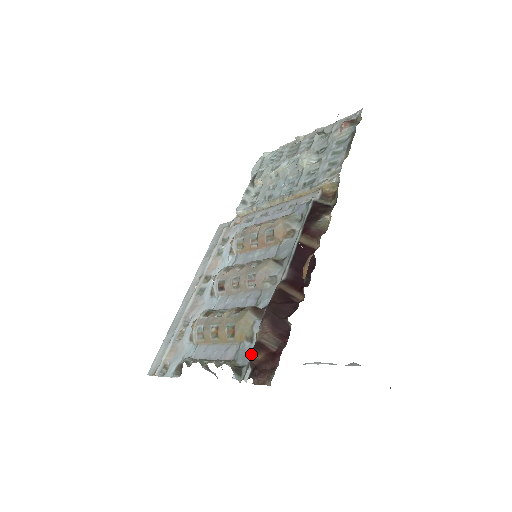
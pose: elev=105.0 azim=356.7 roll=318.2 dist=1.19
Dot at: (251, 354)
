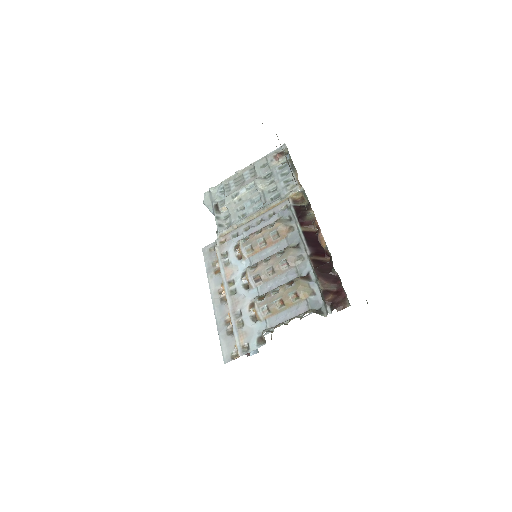
Dot at: (324, 298)
